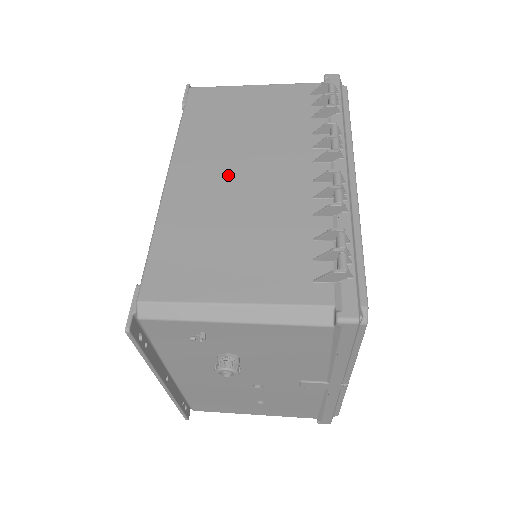
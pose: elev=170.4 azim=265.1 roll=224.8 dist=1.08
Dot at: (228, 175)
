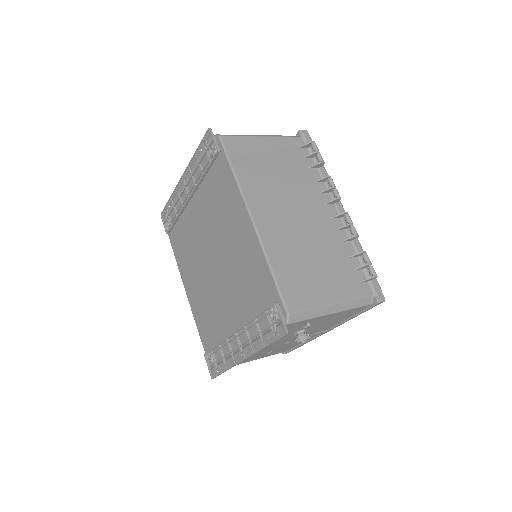
Dot at: (288, 217)
